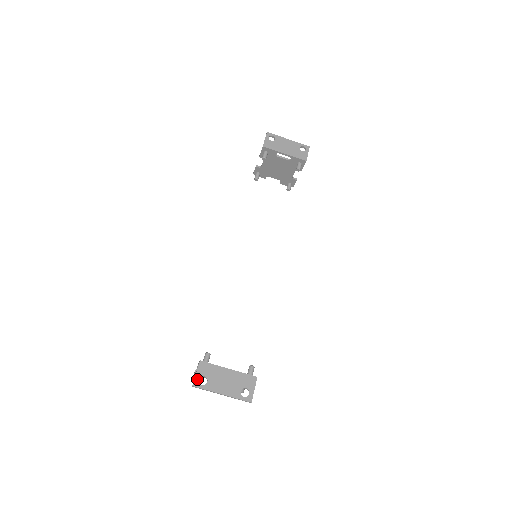
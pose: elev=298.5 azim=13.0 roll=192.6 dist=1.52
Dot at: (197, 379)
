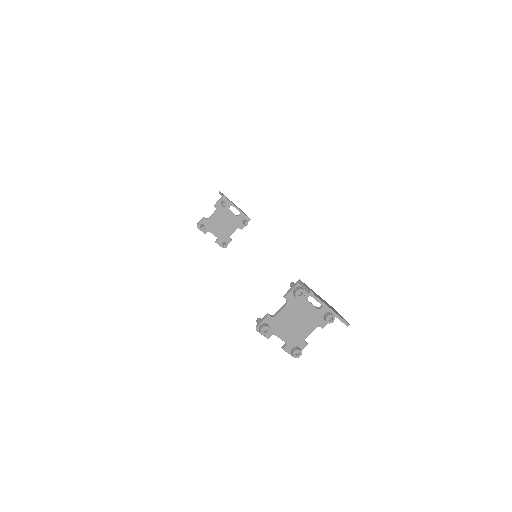
Dot at: (309, 289)
